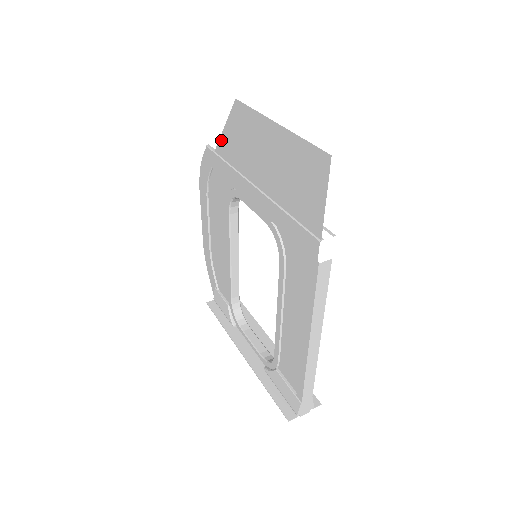
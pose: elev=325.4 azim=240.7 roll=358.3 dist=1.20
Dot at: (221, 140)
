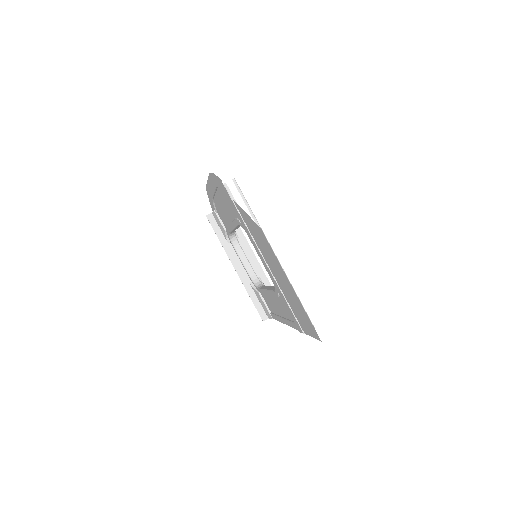
Dot at: (240, 209)
